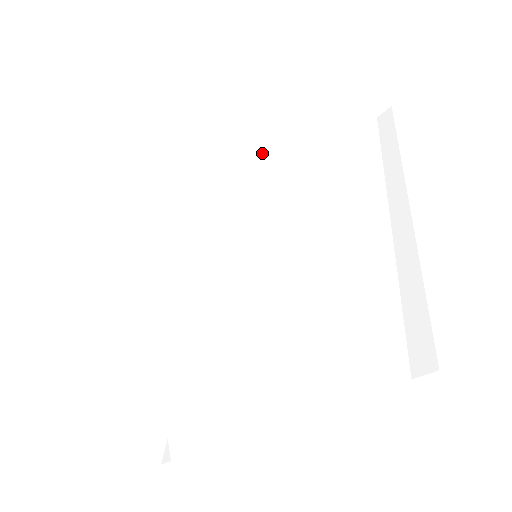
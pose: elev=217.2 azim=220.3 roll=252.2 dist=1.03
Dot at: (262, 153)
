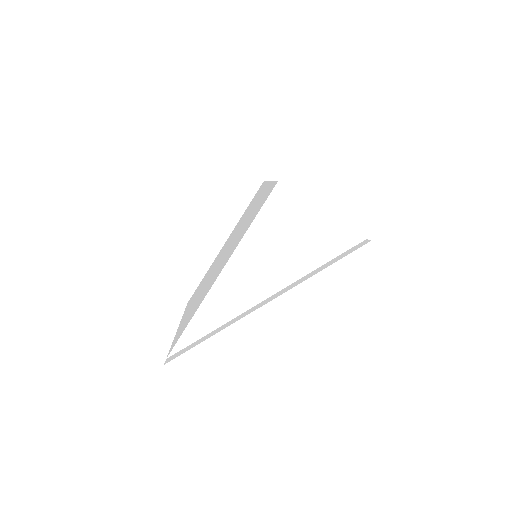
Dot at: occluded
